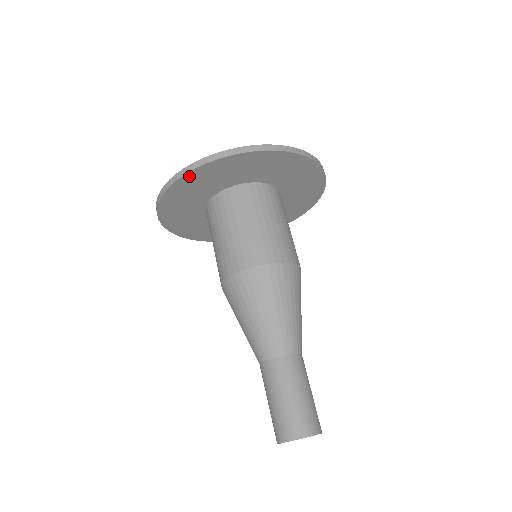
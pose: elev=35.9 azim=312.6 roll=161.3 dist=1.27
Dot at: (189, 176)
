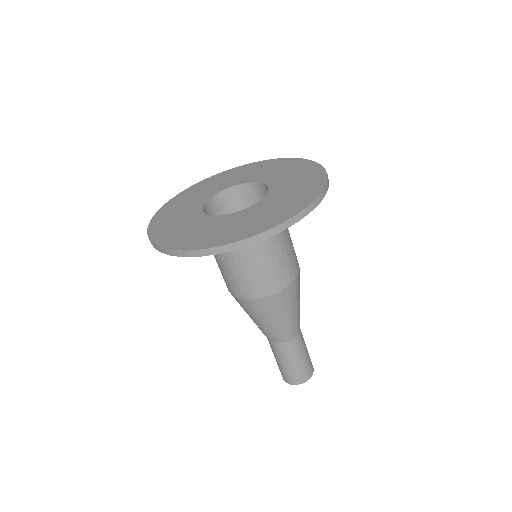
Dot at: occluded
